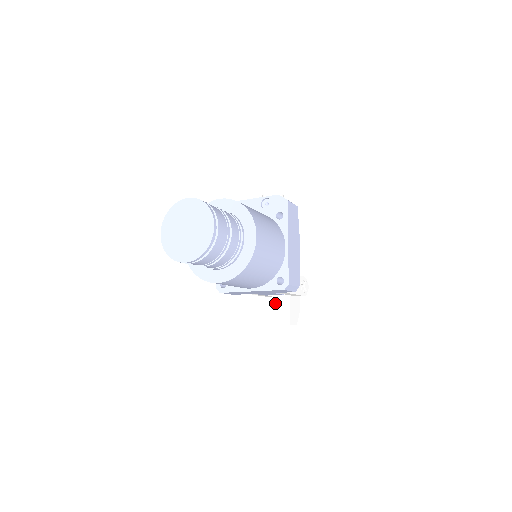
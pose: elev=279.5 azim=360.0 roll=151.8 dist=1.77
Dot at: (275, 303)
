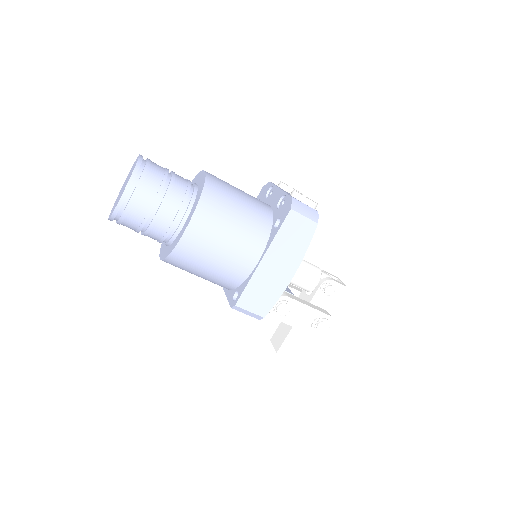
Dot at: occluded
